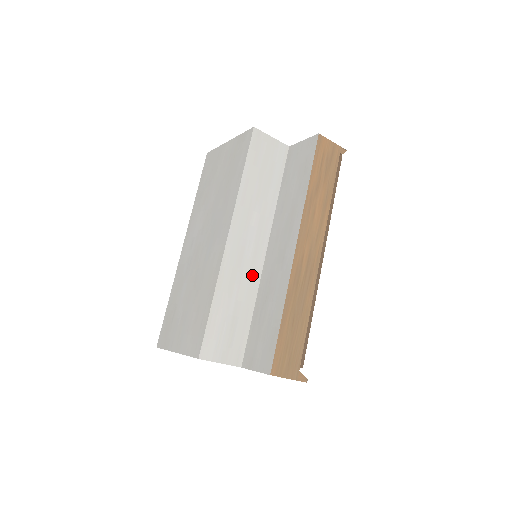
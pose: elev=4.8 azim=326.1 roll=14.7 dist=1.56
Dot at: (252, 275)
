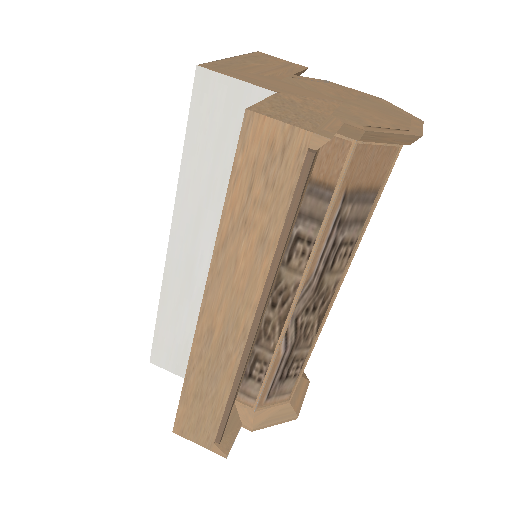
Dot at: occluded
